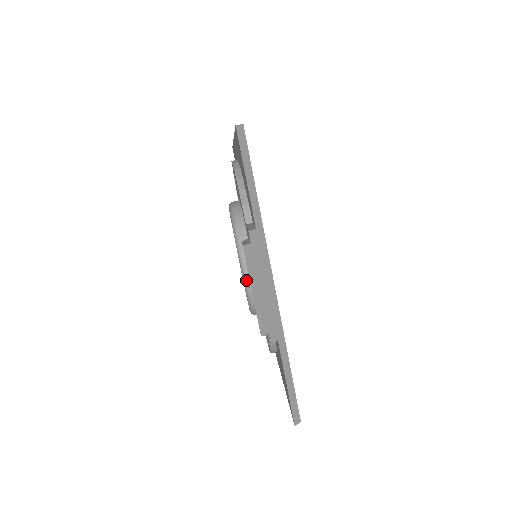
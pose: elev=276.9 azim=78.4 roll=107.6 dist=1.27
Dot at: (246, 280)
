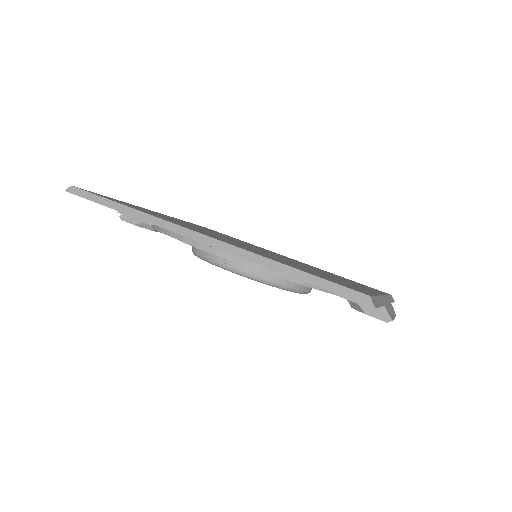
Dot at: occluded
